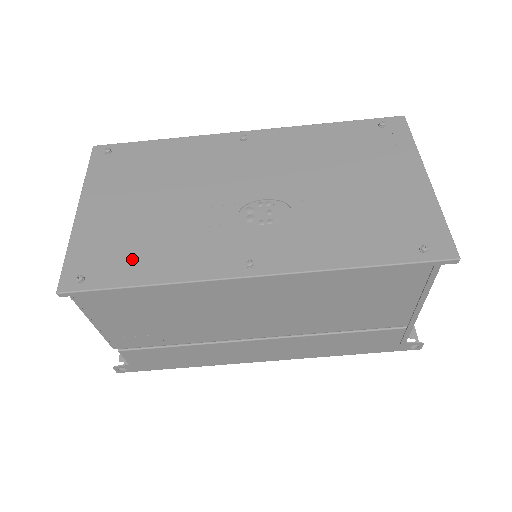
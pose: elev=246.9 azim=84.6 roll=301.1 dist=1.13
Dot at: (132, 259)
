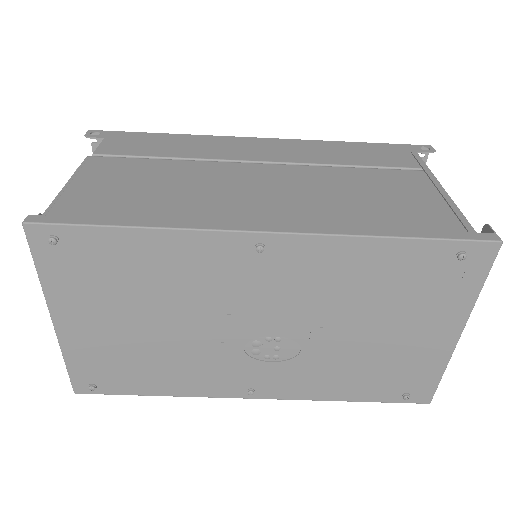
Dot at: (137, 376)
